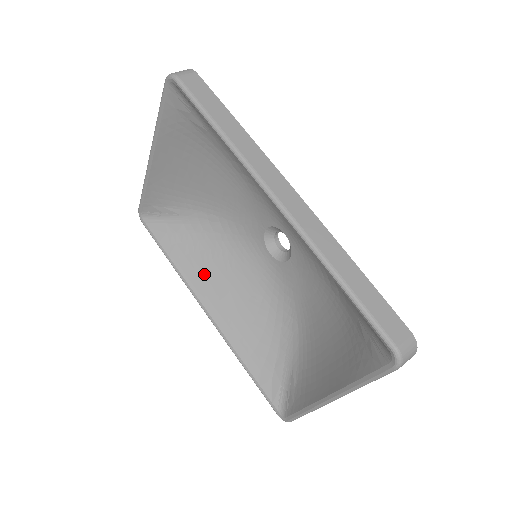
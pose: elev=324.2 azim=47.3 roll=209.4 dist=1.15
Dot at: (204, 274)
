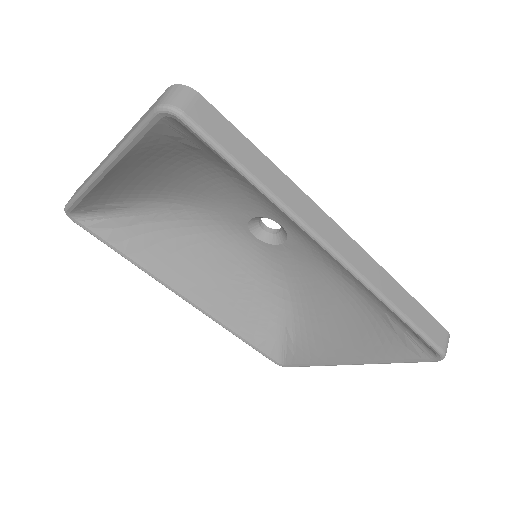
Dot at: (174, 264)
